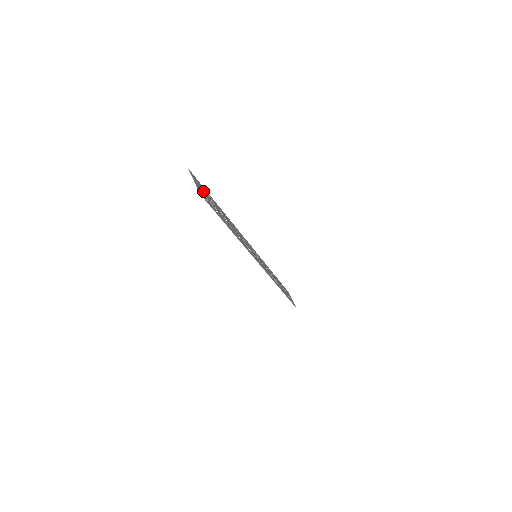
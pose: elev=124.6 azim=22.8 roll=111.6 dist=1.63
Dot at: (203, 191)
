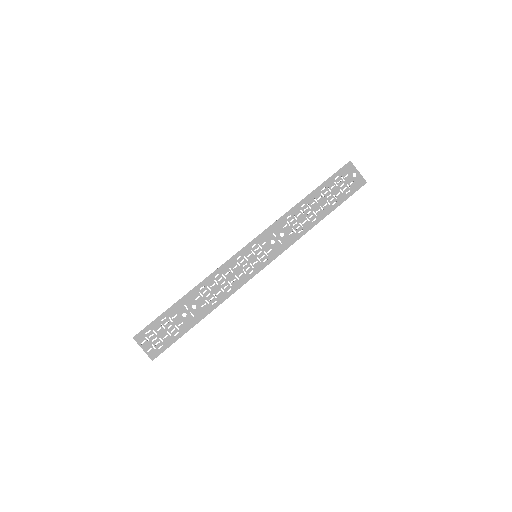
Dot at: (156, 335)
